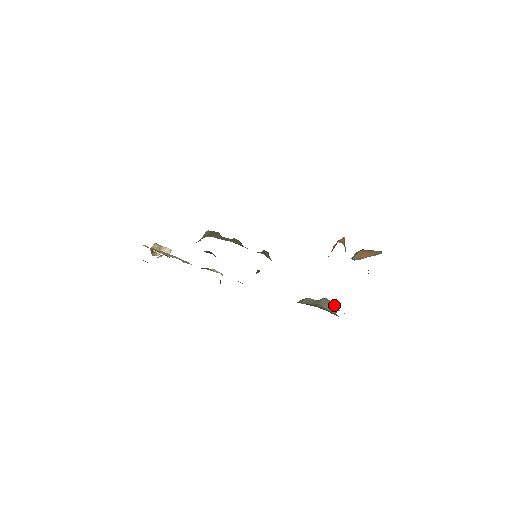
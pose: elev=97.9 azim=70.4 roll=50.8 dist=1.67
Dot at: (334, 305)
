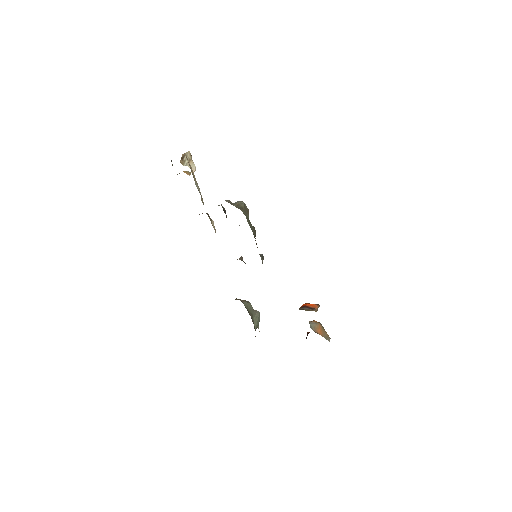
Dot at: occluded
